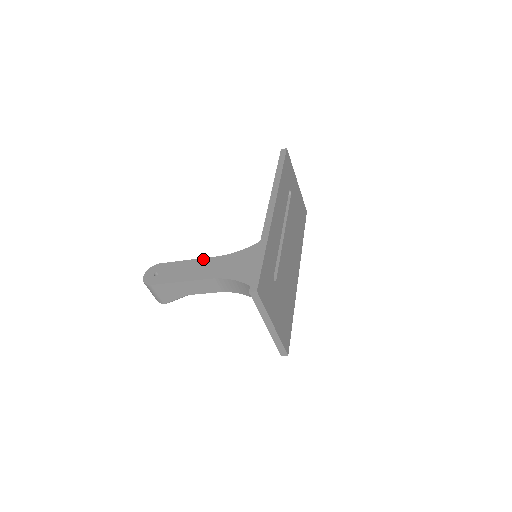
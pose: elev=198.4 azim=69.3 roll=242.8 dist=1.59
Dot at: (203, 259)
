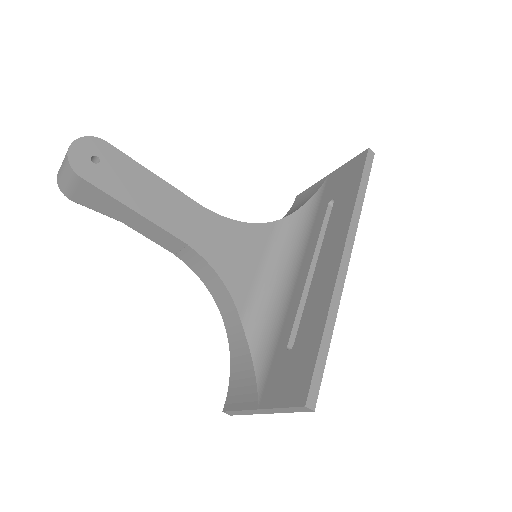
Dot at: (178, 192)
